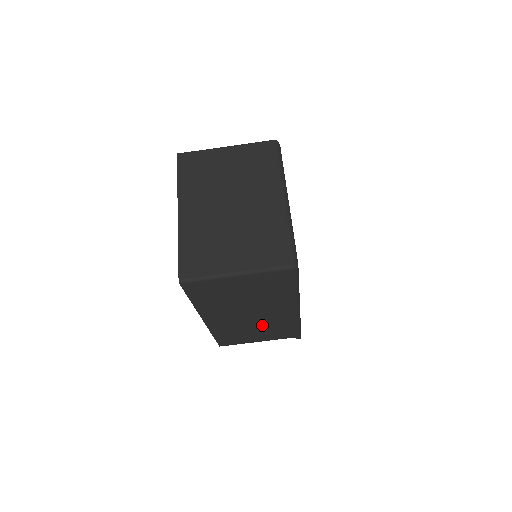
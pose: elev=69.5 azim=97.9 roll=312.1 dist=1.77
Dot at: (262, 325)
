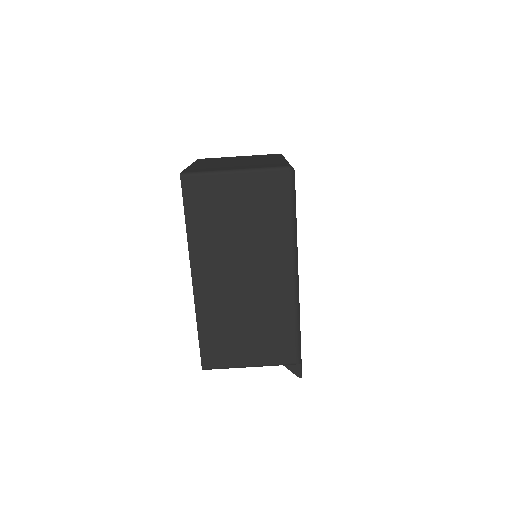
Dot at: (256, 311)
